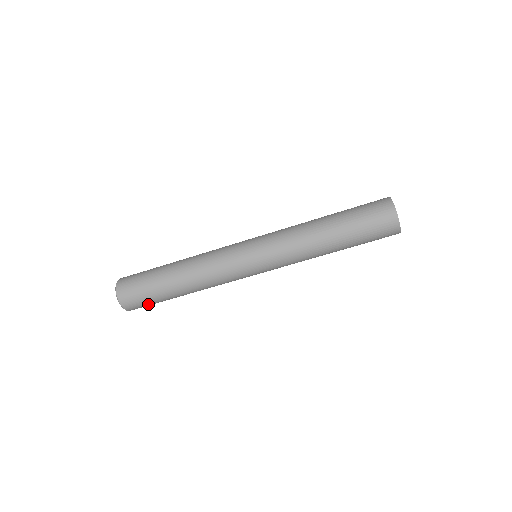
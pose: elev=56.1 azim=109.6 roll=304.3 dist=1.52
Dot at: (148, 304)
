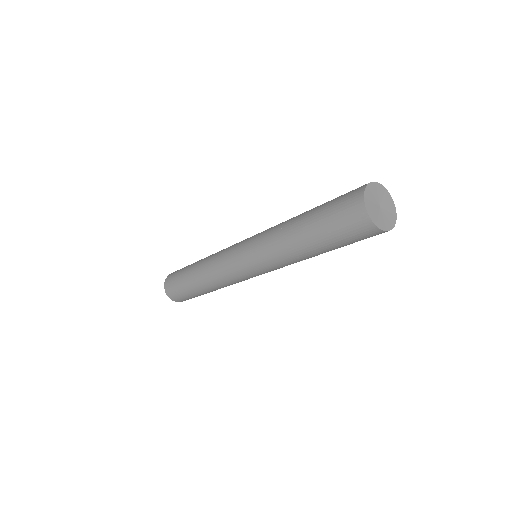
Dot at: (189, 298)
